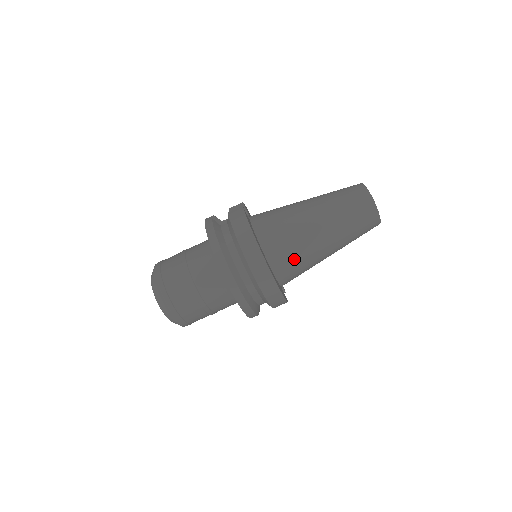
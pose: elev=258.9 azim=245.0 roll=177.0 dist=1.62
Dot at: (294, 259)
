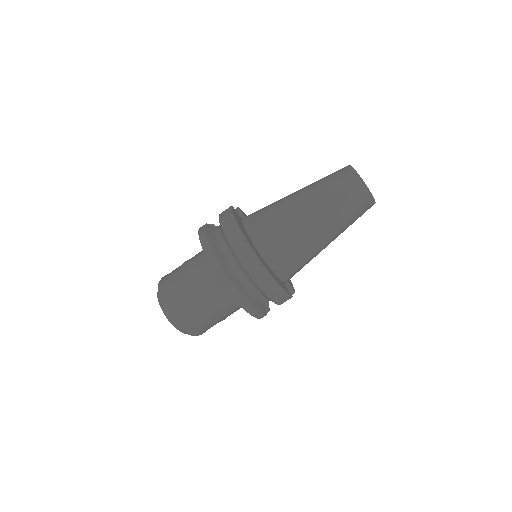
Dot at: (286, 247)
